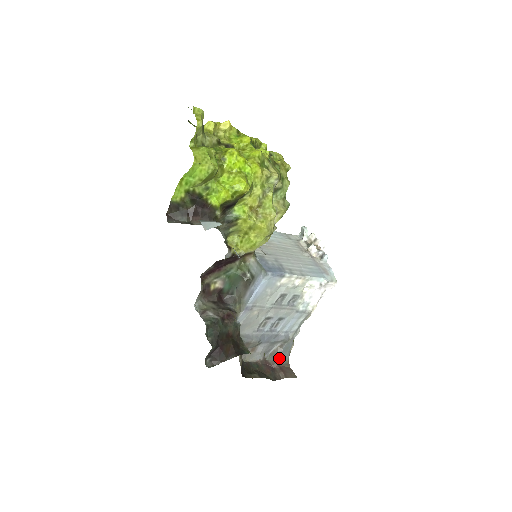
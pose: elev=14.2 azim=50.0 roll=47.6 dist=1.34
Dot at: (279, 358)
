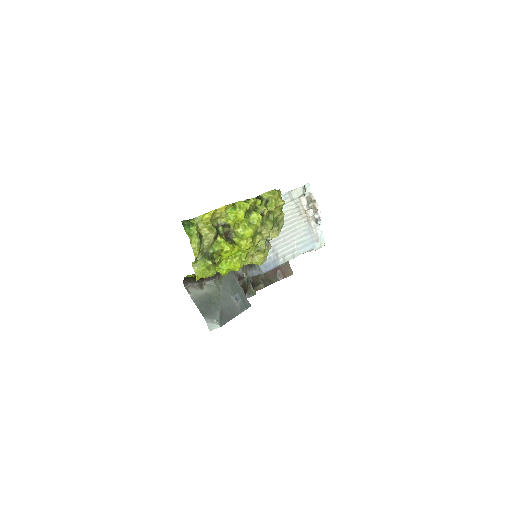
Dot at: (281, 264)
